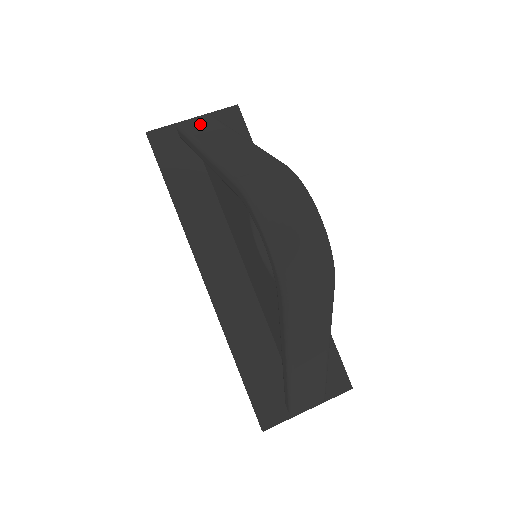
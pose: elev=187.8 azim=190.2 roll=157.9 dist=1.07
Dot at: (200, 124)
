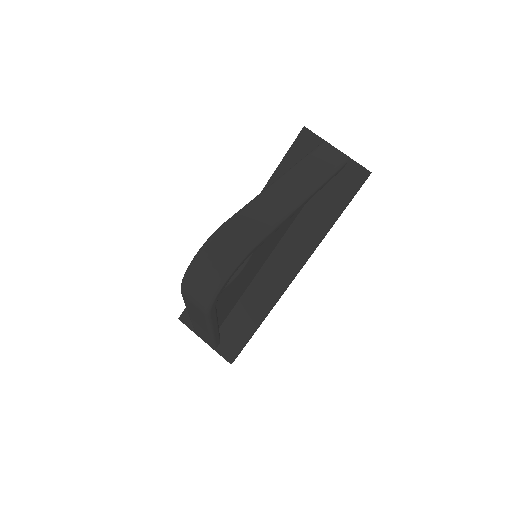
Dot at: (323, 160)
